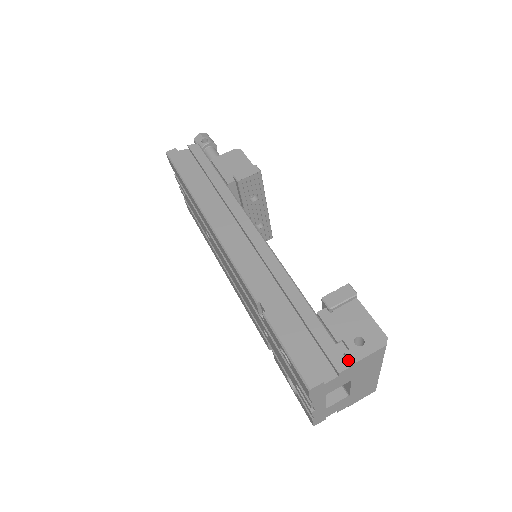
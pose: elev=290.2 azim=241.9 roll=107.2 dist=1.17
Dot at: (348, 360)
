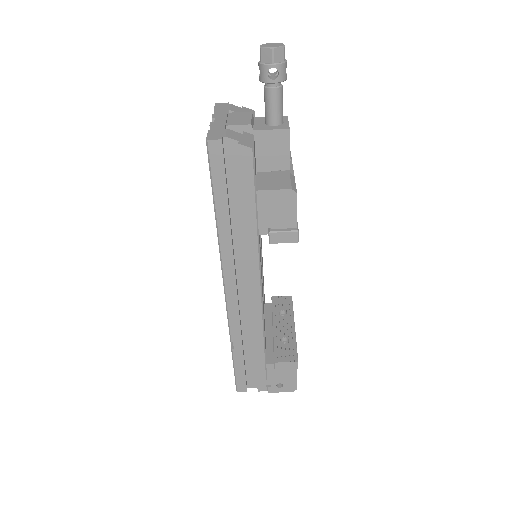
Dot at: (268, 388)
